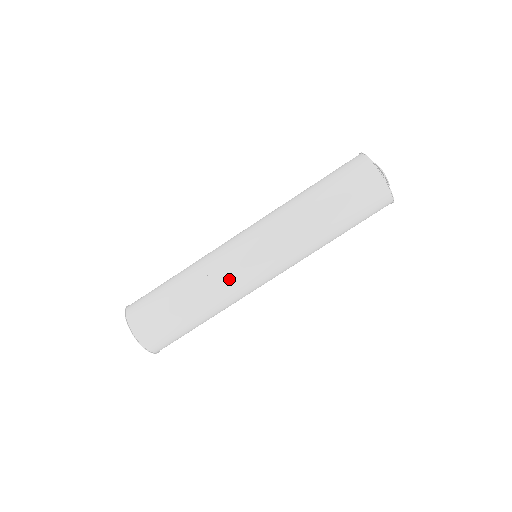
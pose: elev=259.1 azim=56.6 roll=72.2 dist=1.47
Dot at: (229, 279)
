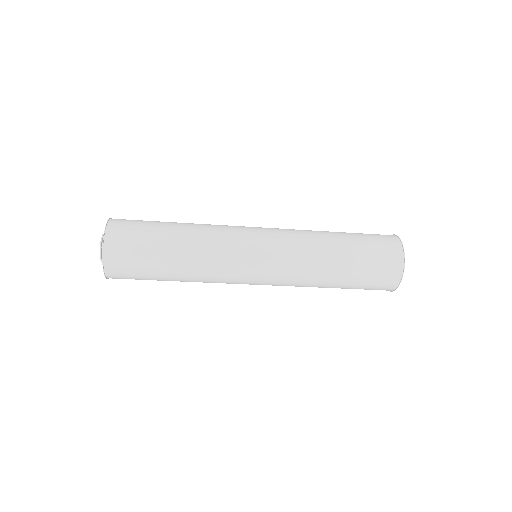
Dot at: occluded
